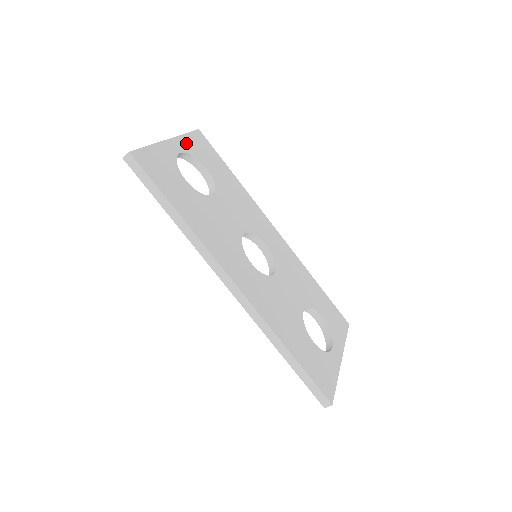
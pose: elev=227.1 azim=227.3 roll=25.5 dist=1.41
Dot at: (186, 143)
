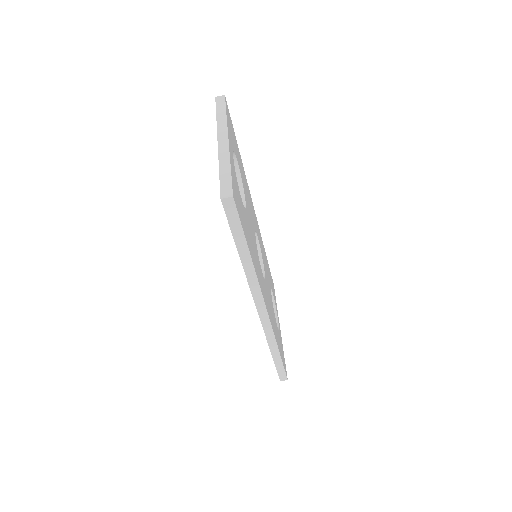
Dot at: (230, 133)
